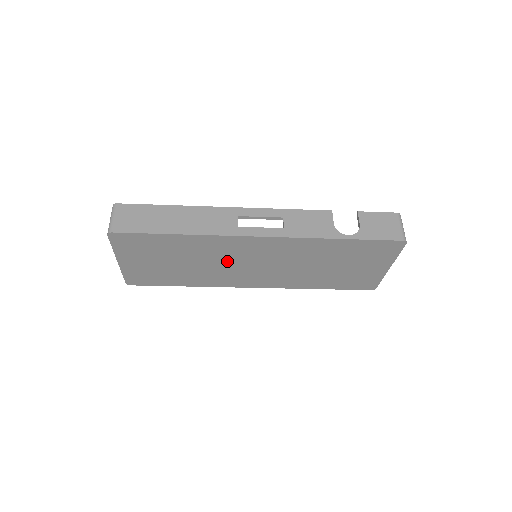
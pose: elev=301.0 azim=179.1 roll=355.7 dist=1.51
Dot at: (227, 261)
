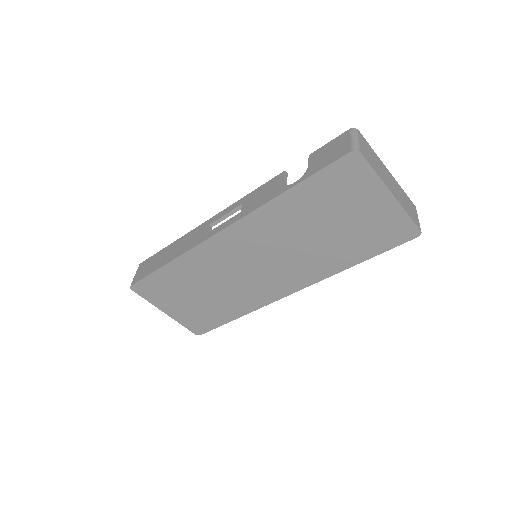
Dot at: (232, 273)
